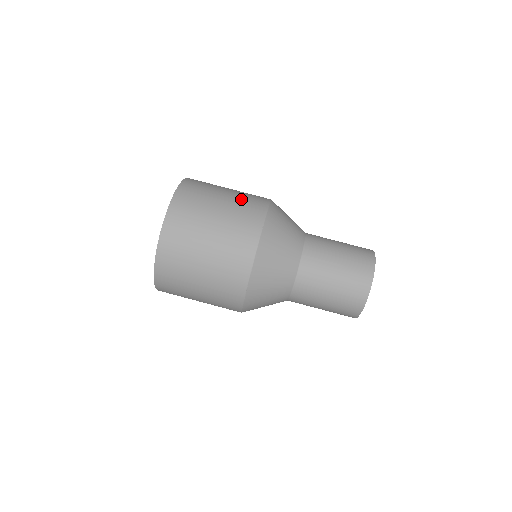
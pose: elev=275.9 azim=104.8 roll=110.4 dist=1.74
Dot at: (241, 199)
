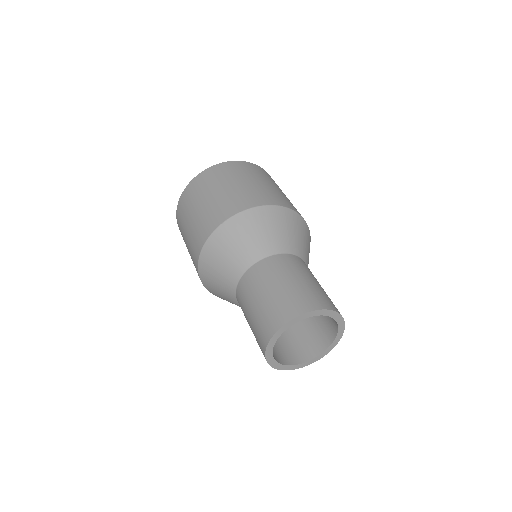
Dot at: occluded
